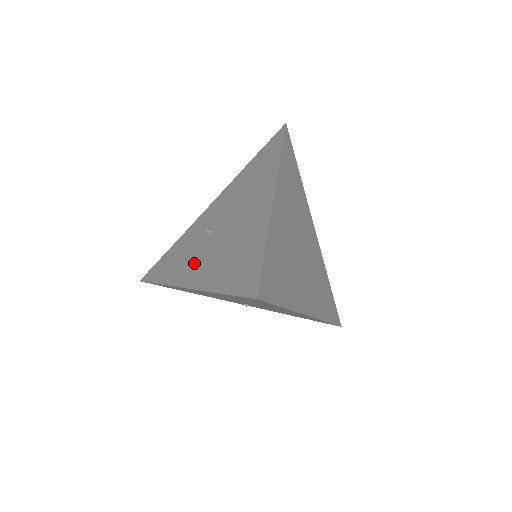
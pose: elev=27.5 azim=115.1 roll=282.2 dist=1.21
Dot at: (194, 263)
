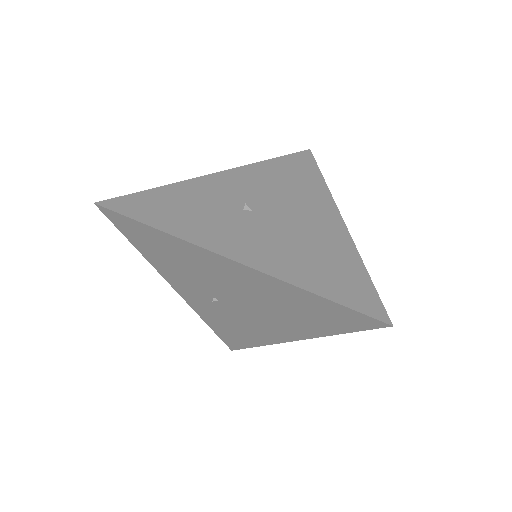
Dot at: (237, 236)
